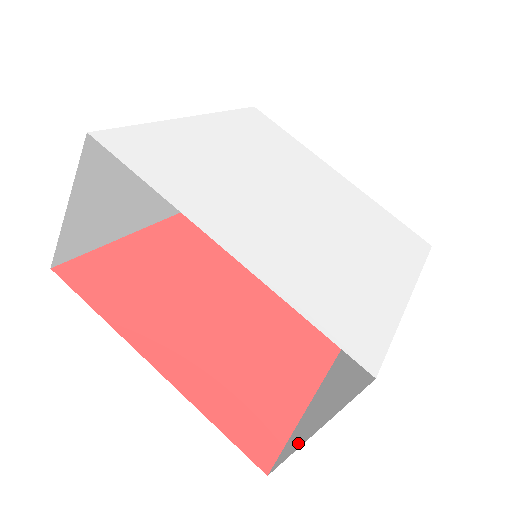
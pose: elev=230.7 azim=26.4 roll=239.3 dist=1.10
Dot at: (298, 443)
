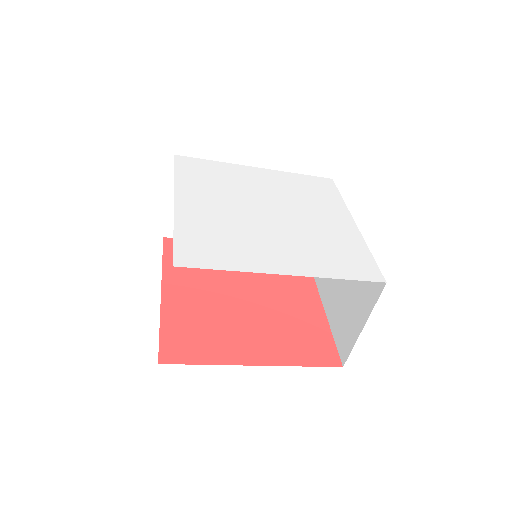
Dot at: occluded
